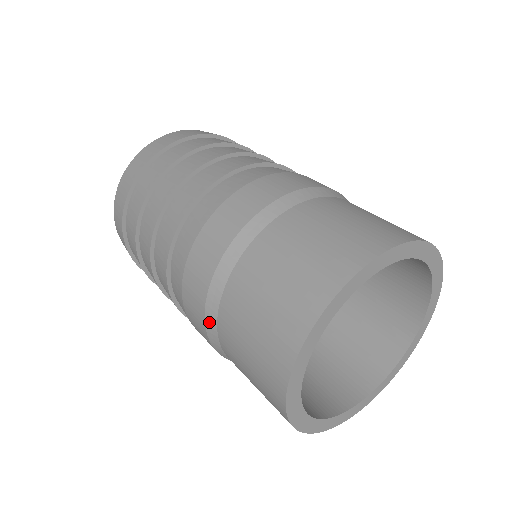
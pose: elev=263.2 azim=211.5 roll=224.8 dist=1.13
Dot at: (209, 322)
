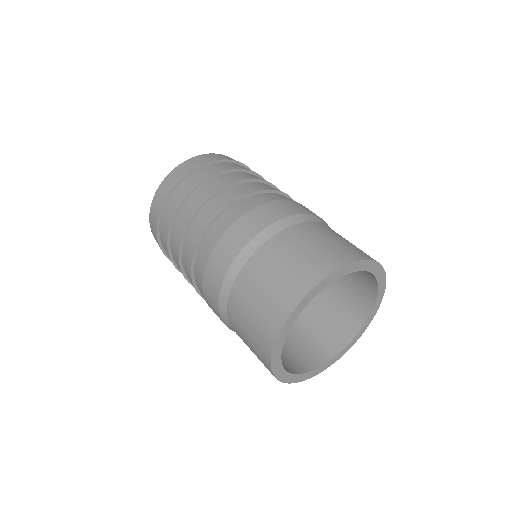
Dot at: (228, 326)
